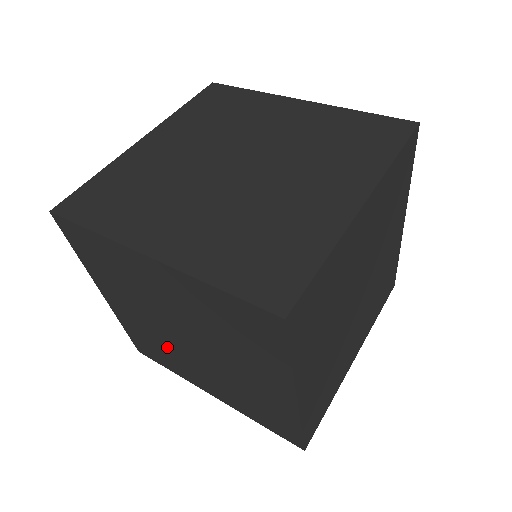
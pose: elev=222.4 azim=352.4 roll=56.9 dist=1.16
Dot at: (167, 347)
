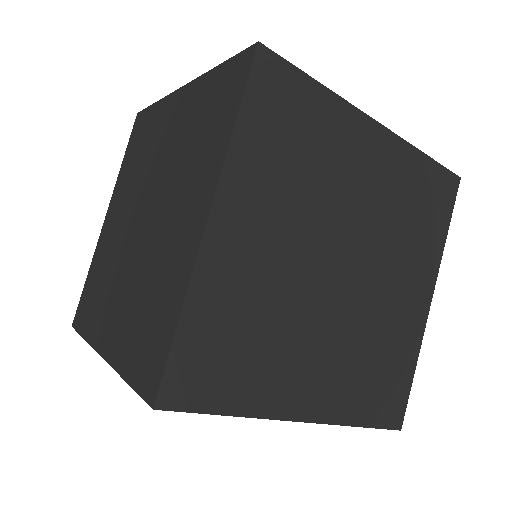
Dot at: (112, 266)
